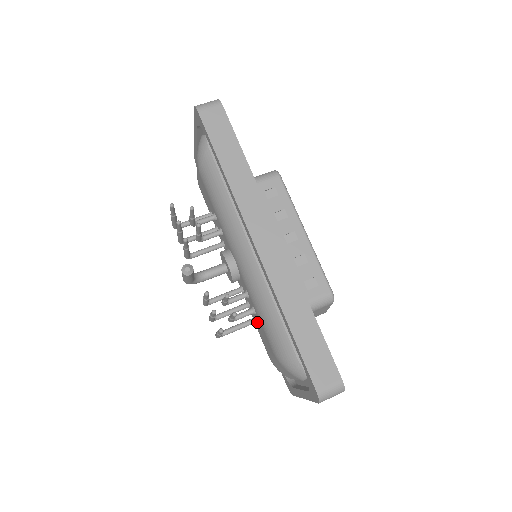
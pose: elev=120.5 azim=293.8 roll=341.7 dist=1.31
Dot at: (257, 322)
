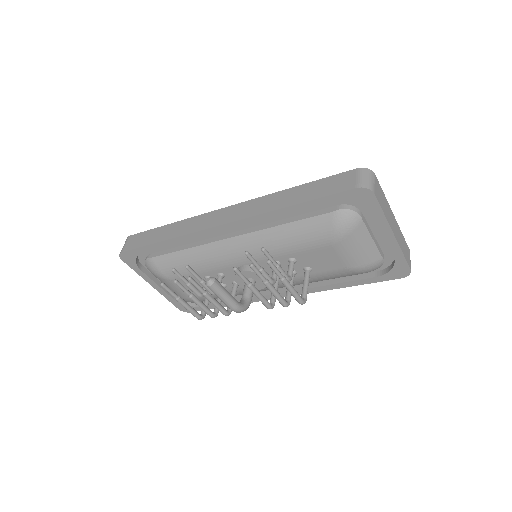
Dot at: (307, 265)
